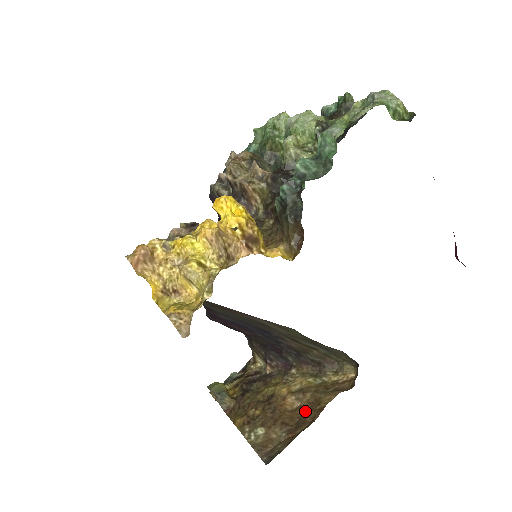
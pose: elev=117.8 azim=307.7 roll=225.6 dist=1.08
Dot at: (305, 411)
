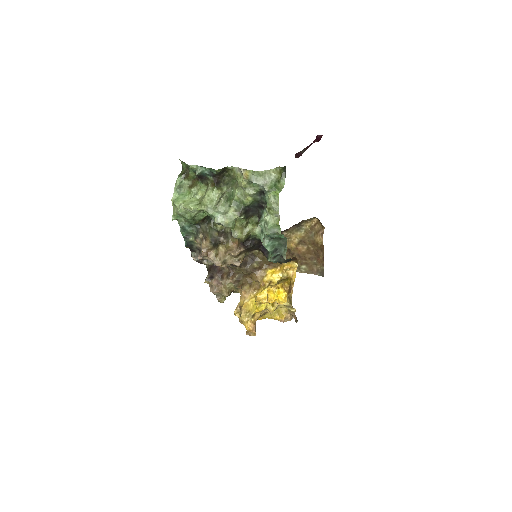
Dot at: (313, 248)
